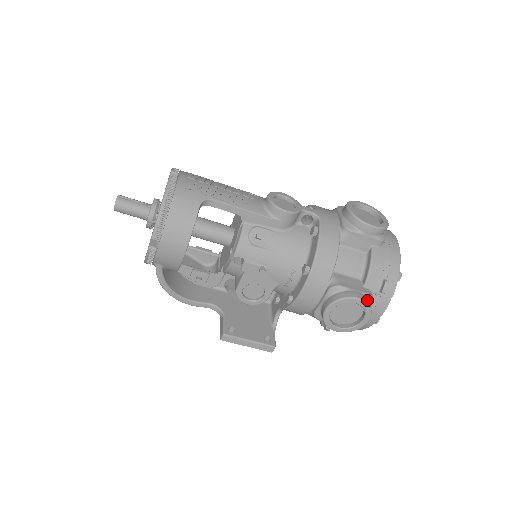
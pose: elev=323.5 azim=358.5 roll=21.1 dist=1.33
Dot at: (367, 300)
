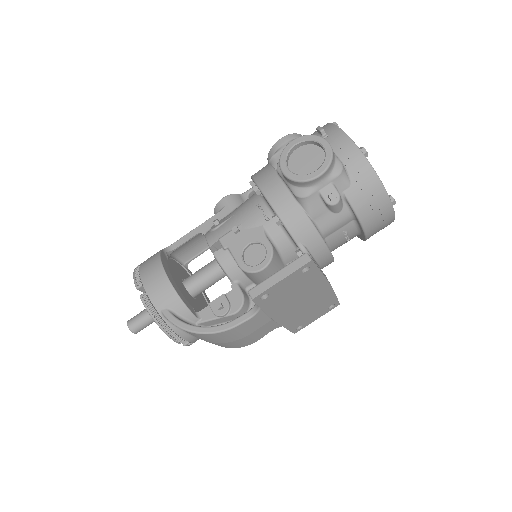
Dot at: (305, 138)
